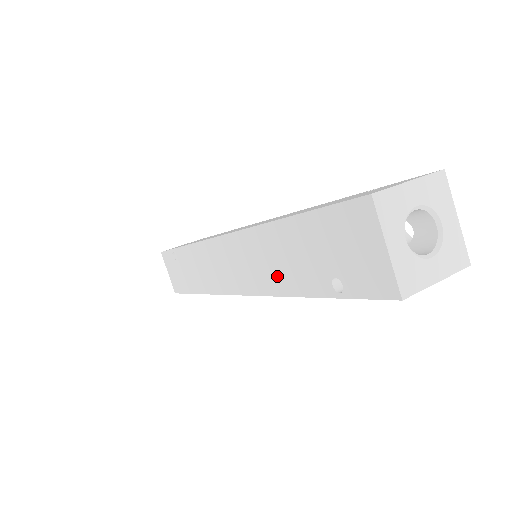
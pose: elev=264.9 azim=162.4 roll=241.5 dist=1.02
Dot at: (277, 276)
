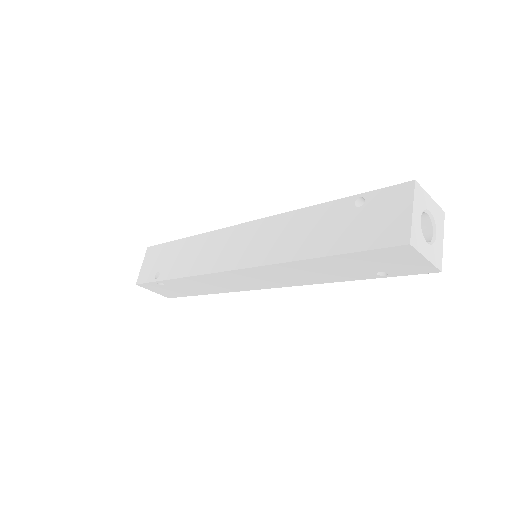
Dot at: (315, 278)
